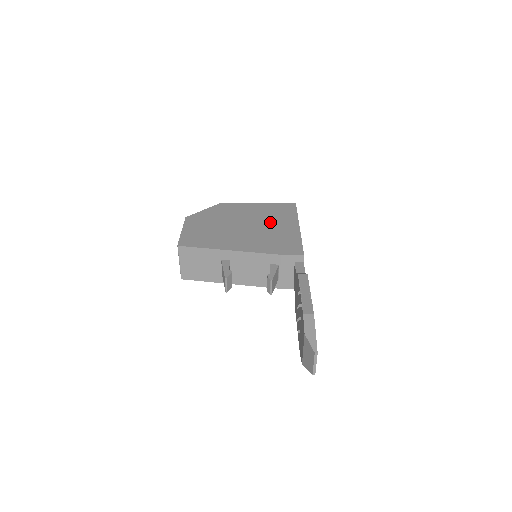
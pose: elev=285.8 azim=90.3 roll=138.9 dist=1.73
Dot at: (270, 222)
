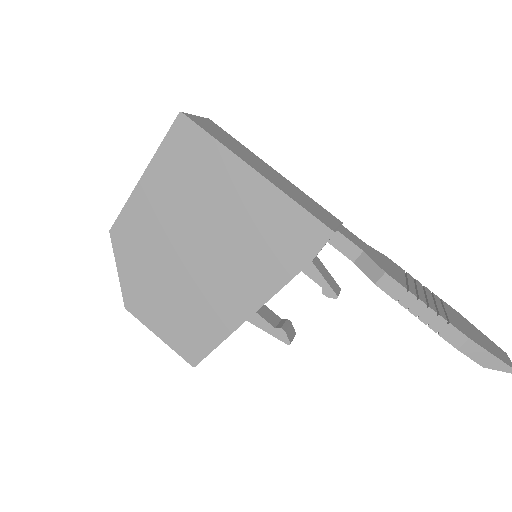
Dot at: (213, 205)
